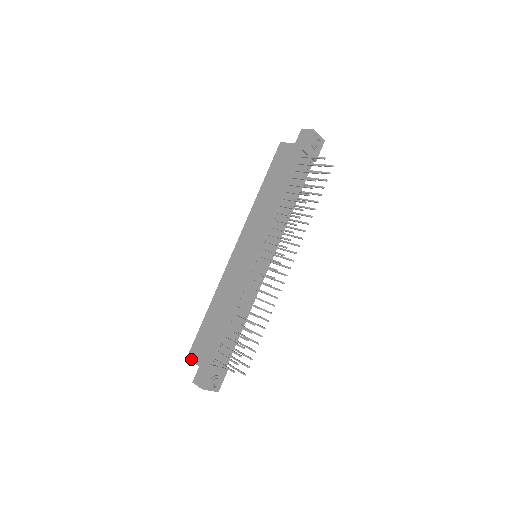
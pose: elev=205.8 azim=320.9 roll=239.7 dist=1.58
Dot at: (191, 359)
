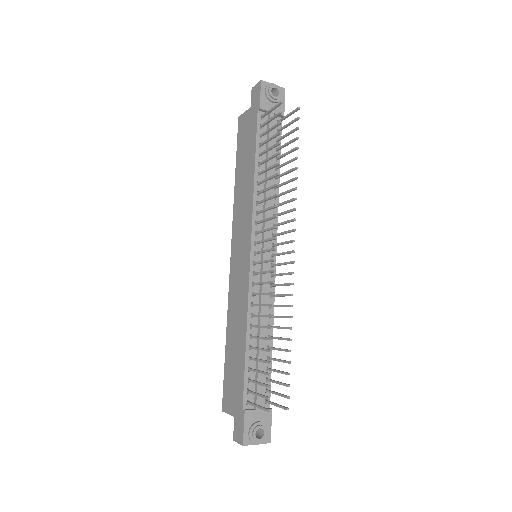
Dot at: (225, 411)
